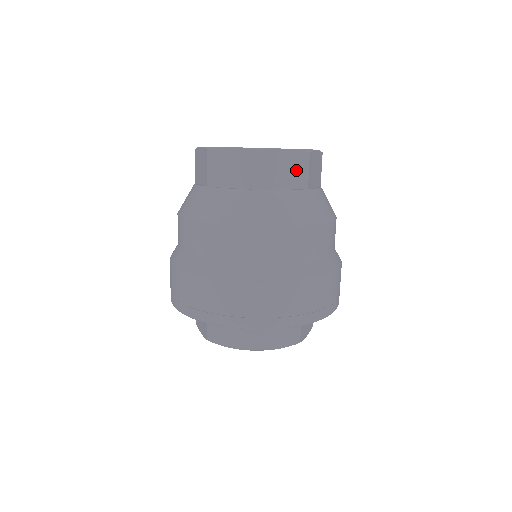
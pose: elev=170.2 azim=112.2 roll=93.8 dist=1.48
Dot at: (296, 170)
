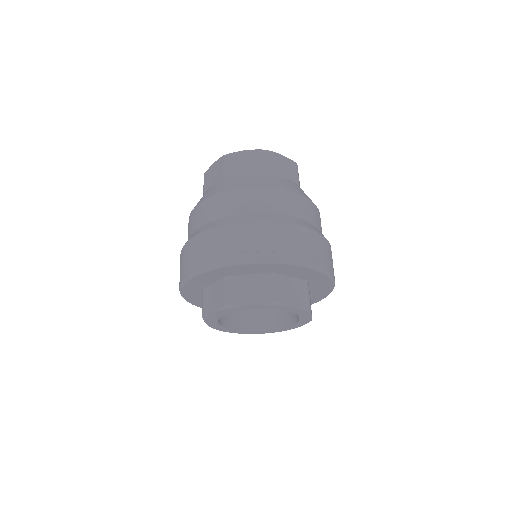
Dot at: (255, 162)
